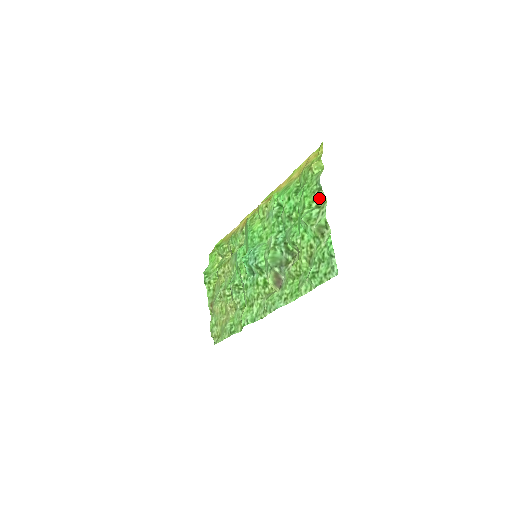
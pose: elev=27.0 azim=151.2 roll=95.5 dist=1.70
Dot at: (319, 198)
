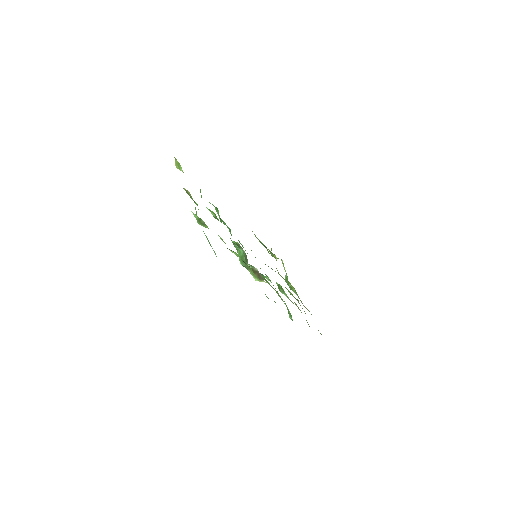
Dot at: occluded
